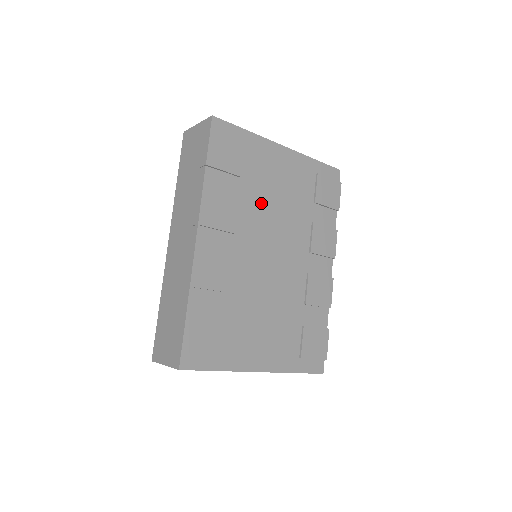
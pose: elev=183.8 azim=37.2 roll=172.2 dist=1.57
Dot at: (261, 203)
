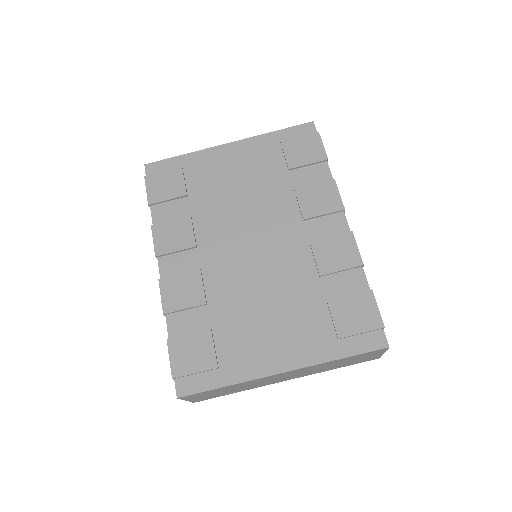
Dot at: (221, 205)
